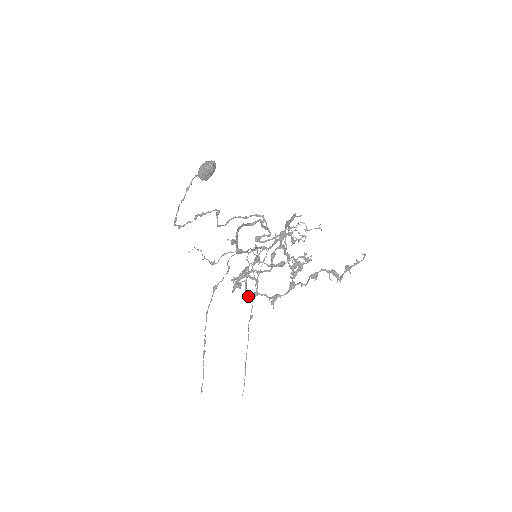
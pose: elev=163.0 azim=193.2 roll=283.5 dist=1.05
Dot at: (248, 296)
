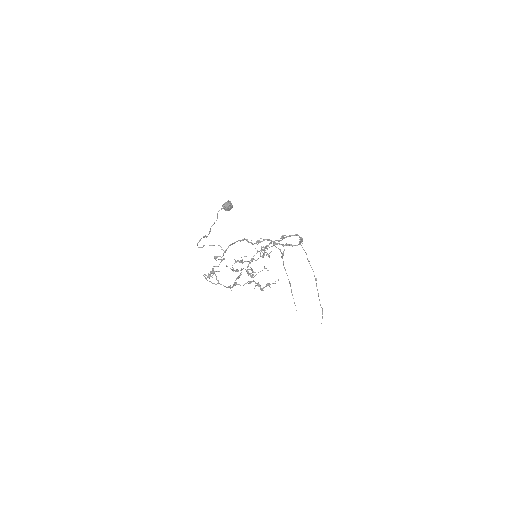
Dot at: (213, 283)
